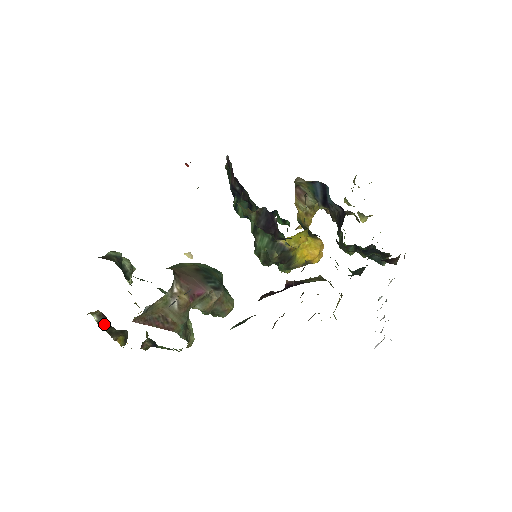
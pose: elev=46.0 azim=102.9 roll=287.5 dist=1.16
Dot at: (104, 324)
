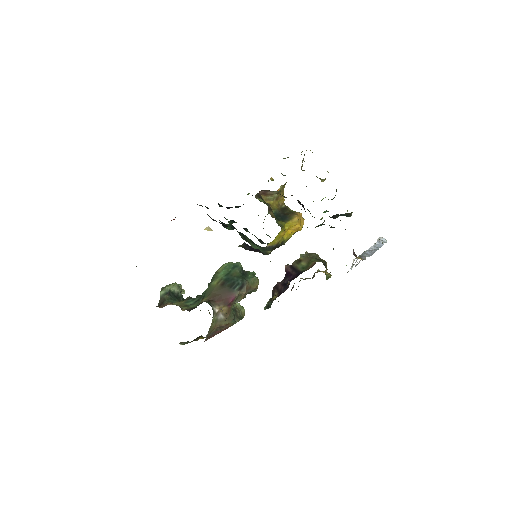
Dot at: (187, 342)
